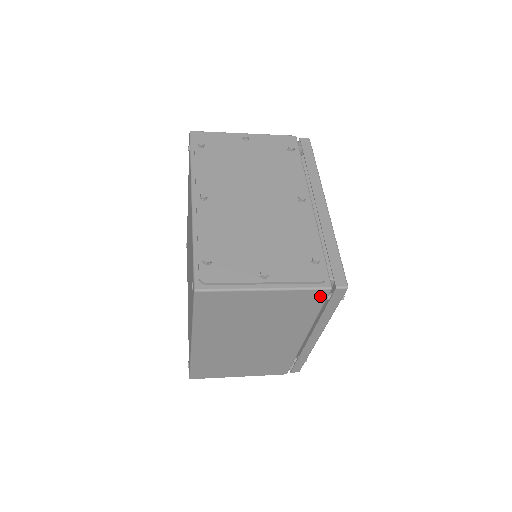
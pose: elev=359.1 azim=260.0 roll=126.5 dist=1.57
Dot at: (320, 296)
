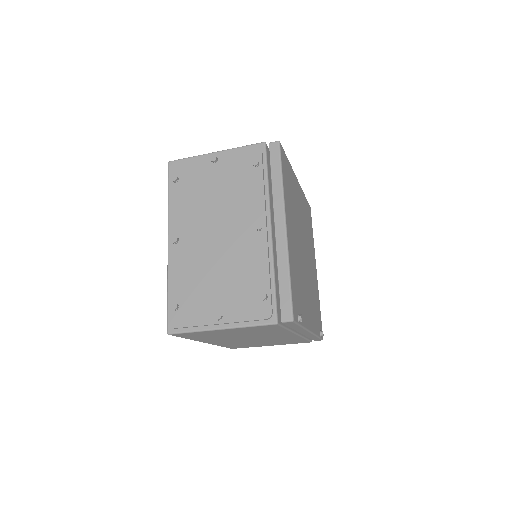
Dot at: (273, 326)
